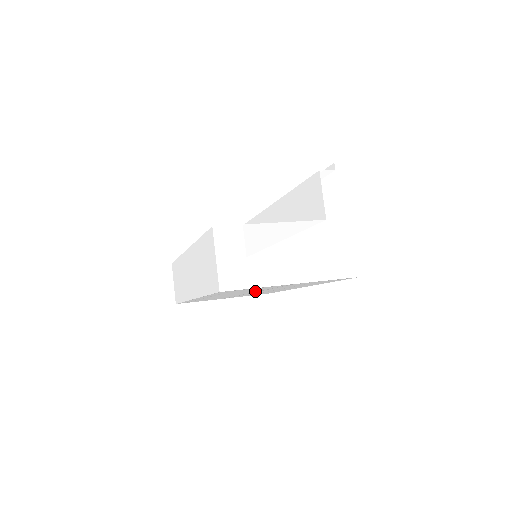
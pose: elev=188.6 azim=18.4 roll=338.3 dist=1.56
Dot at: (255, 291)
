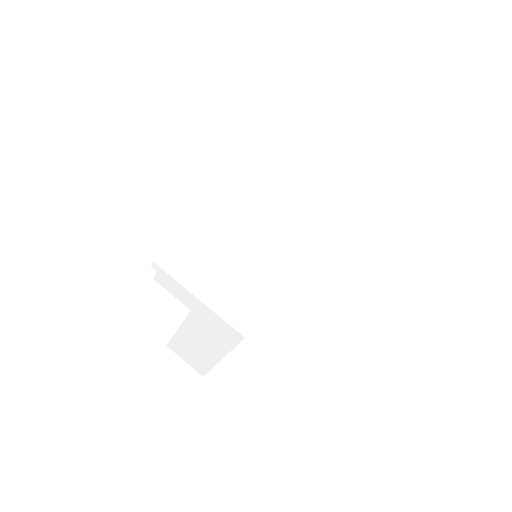
Dot at: occluded
